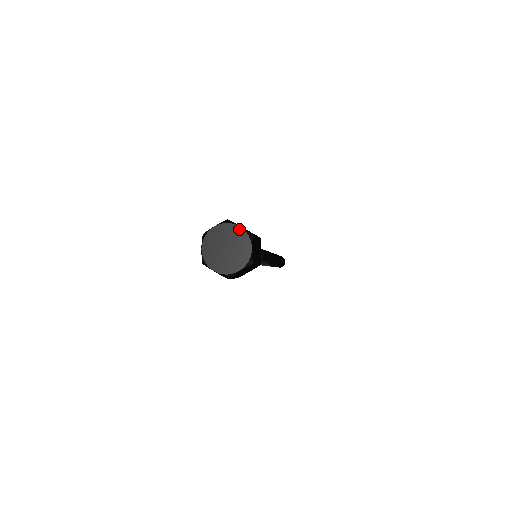
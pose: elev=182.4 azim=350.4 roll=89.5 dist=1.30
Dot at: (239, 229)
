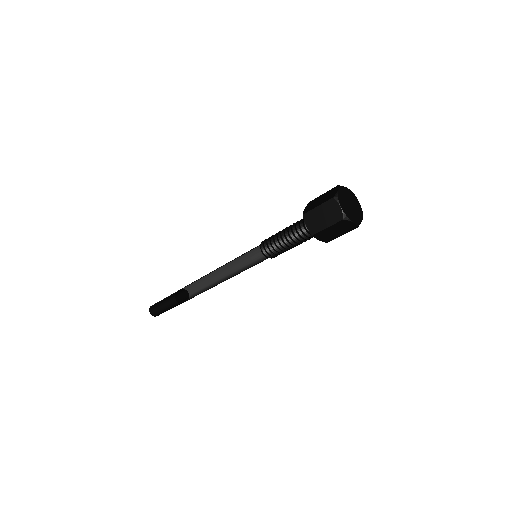
Dot at: (359, 204)
